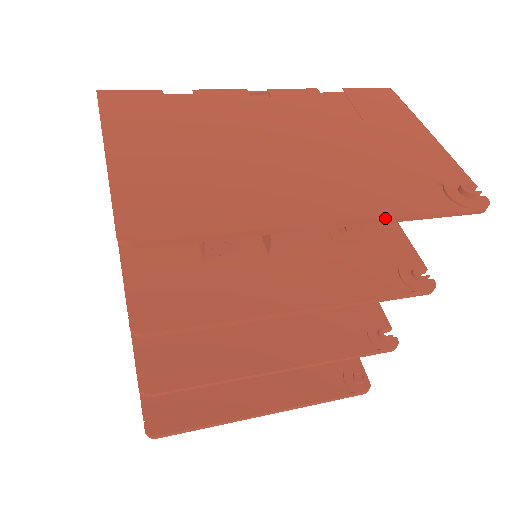
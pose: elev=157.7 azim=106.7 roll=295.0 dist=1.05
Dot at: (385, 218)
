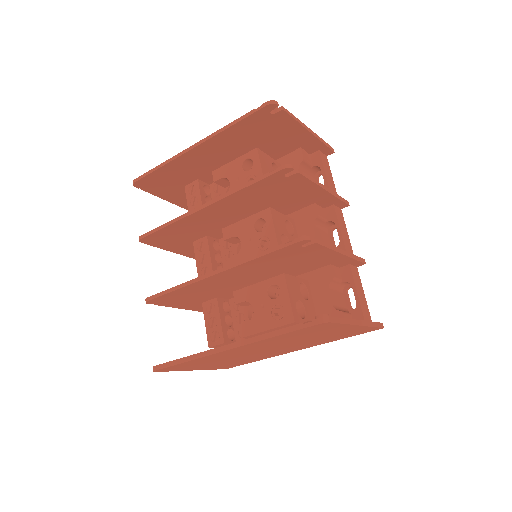
Dot at: (217, 131)
